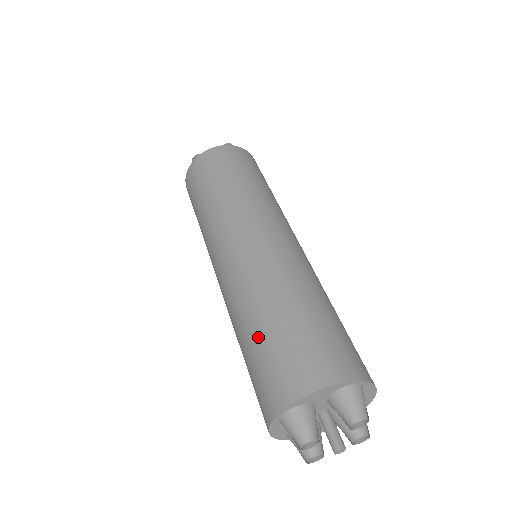
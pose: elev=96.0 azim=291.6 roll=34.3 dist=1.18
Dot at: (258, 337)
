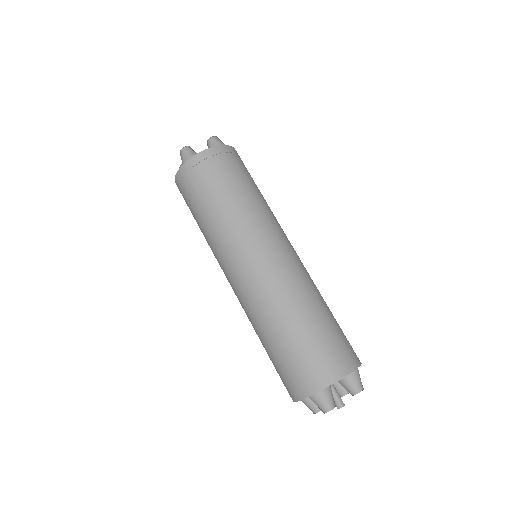
Dot at: (289, 340)
